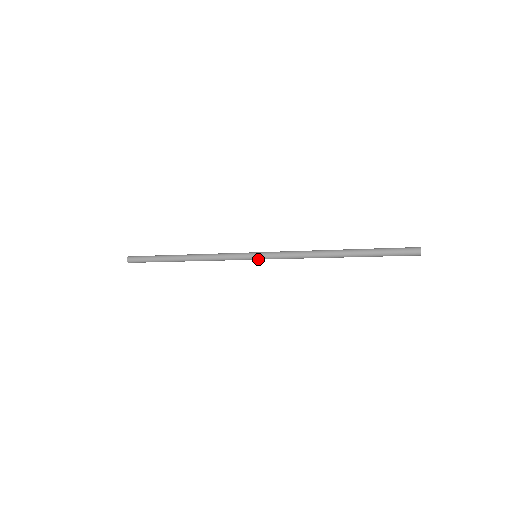
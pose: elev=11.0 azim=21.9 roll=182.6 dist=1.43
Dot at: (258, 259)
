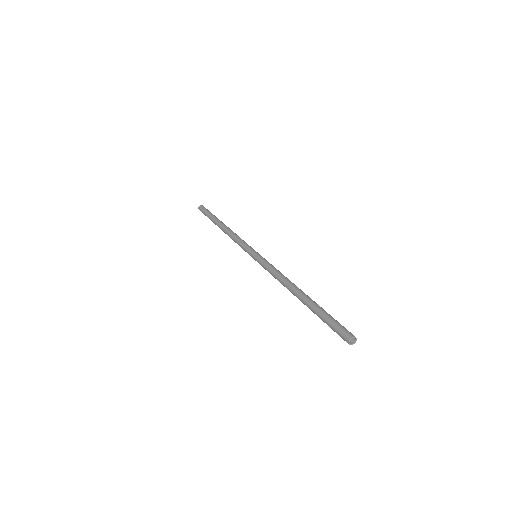
Dot at: occluded
